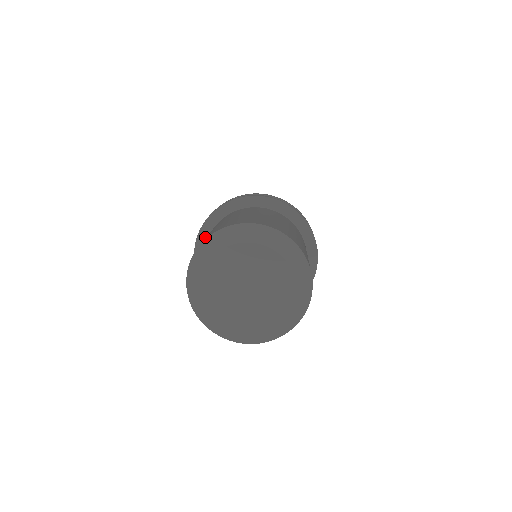
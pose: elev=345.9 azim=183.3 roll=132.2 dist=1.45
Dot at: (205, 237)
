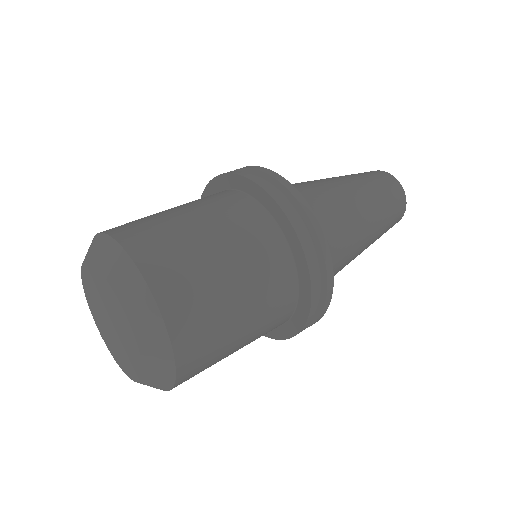
Dot at: occluded
